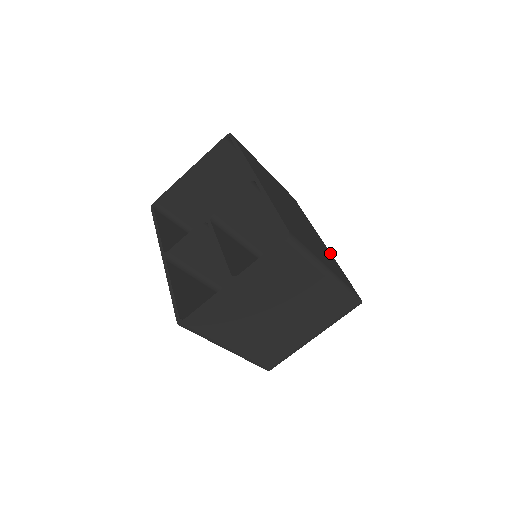
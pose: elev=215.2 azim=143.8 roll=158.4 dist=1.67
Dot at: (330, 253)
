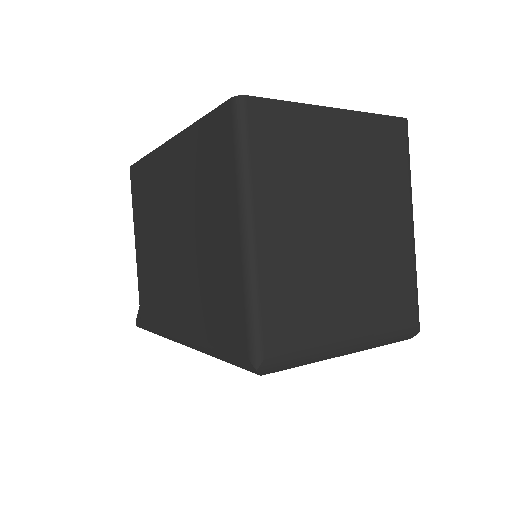
Dot at: occluded
